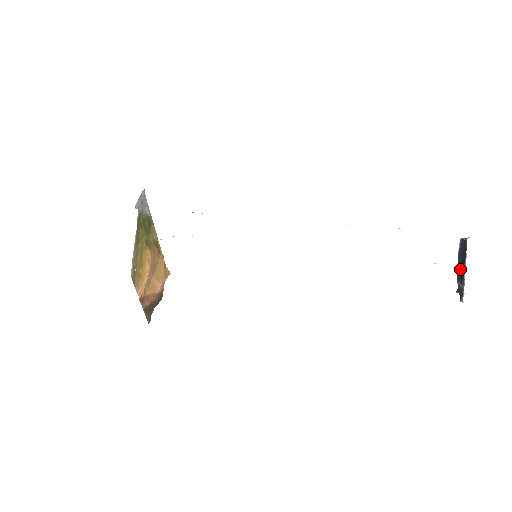
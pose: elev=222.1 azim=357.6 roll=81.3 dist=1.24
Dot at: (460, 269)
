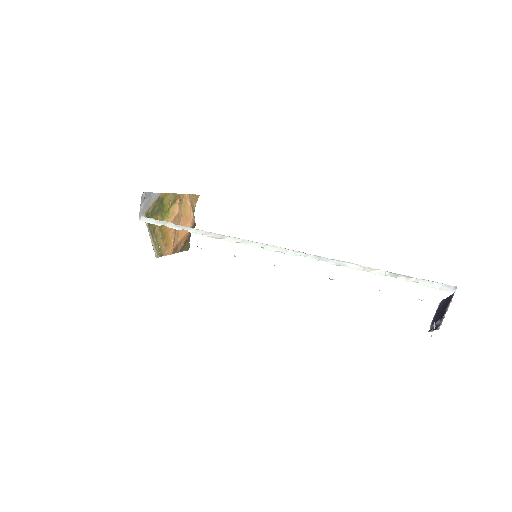
Dot at: (438, 316)
